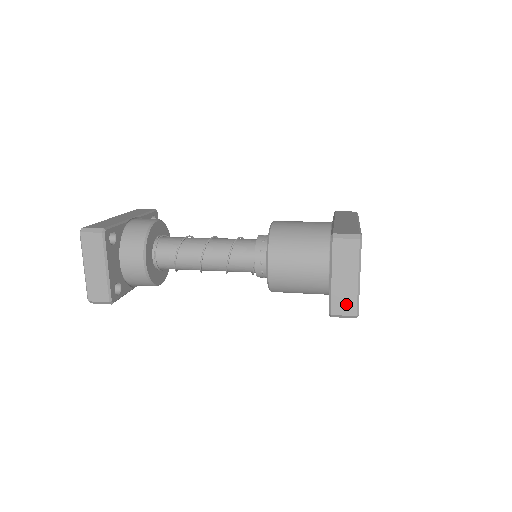
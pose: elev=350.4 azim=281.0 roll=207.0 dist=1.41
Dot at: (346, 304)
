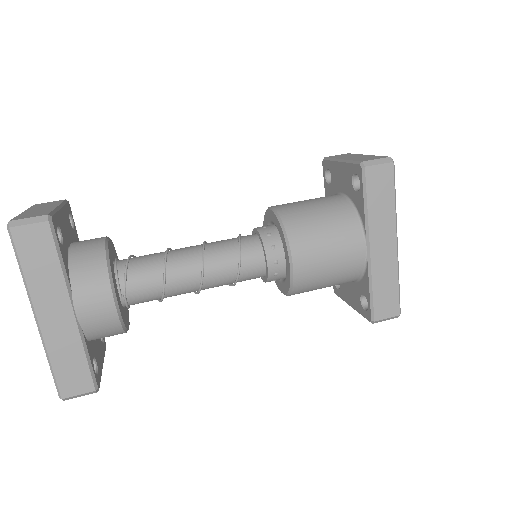
Dot at: occluded
